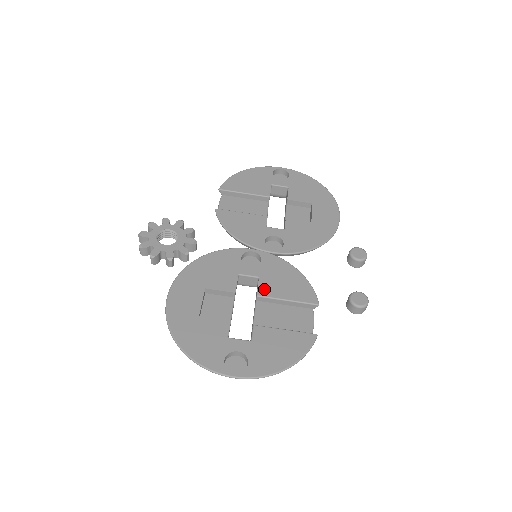
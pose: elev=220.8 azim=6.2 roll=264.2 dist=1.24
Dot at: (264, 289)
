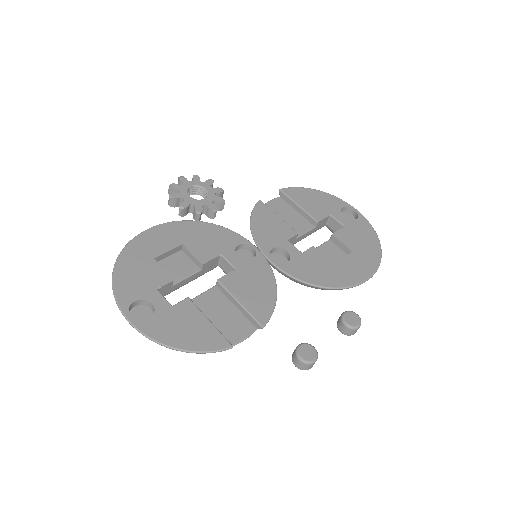
Dot at: (229, 280)
